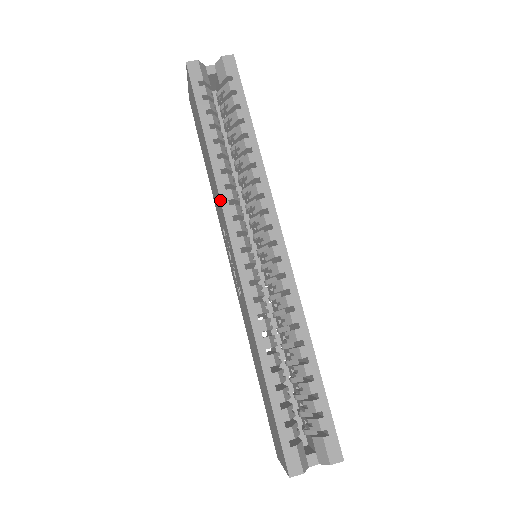
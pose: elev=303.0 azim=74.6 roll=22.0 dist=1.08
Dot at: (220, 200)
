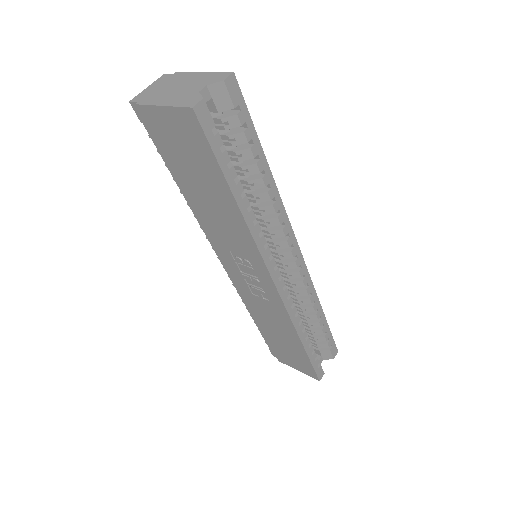
Dot at: (259, 250)
